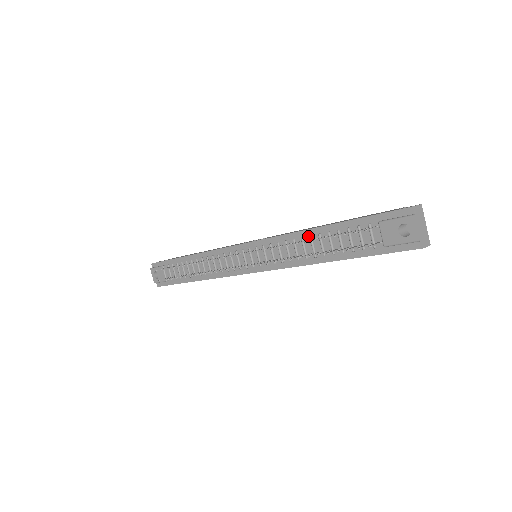
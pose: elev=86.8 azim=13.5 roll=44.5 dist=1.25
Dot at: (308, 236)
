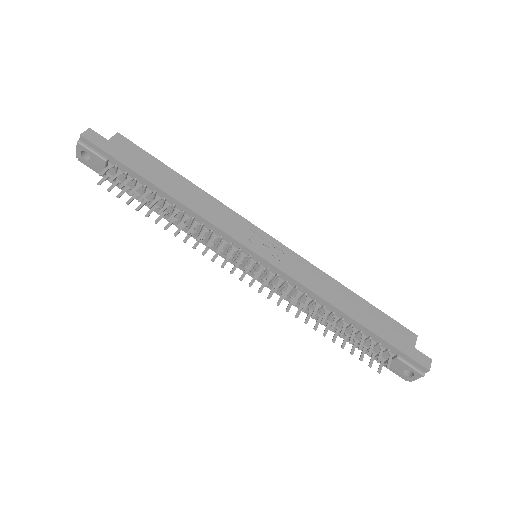
Dot at: (331, 310)
